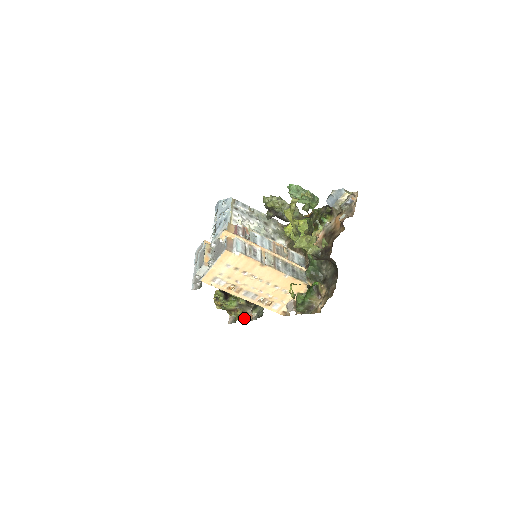
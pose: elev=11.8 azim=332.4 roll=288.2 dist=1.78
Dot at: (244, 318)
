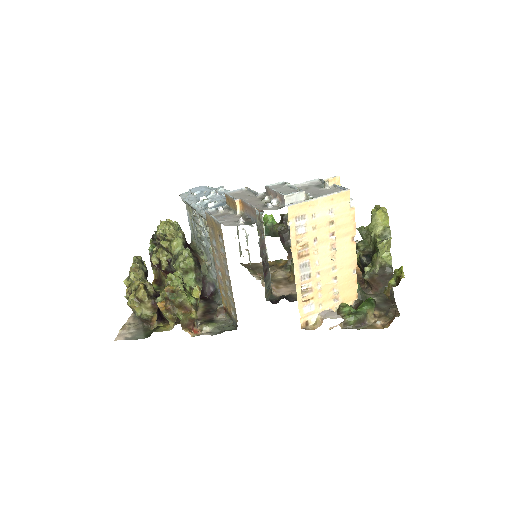
Dot at: (187, 329)
